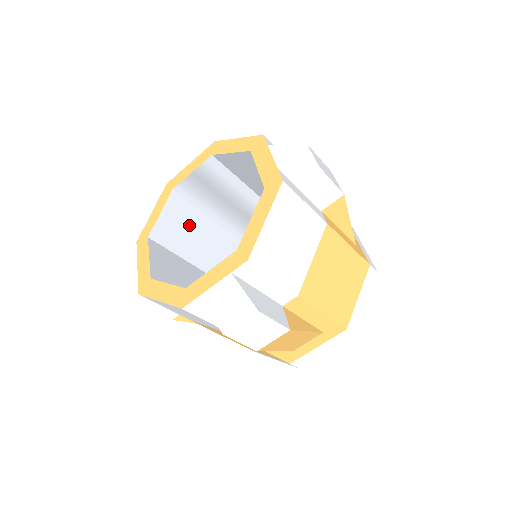
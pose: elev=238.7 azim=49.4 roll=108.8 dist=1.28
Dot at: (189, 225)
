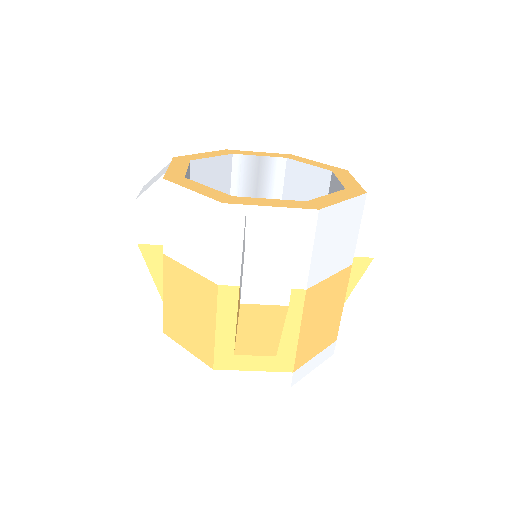
Dot at: occluded
